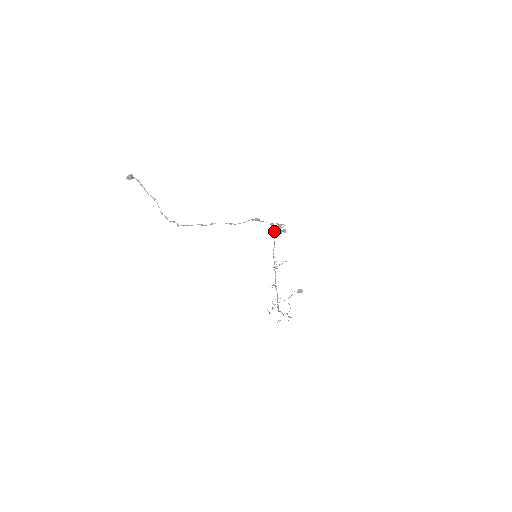
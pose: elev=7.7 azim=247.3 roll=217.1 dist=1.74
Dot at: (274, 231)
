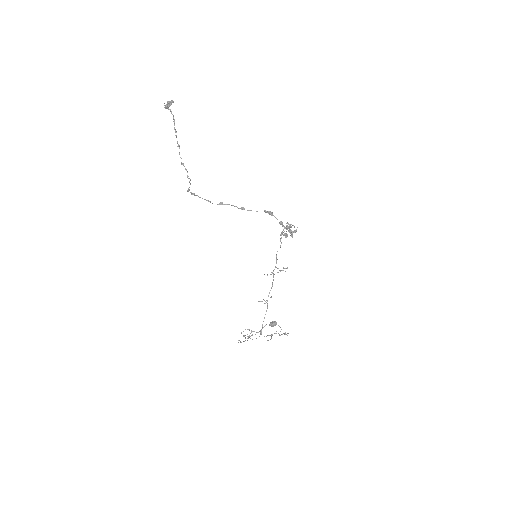
Dot at: (283, 230)
